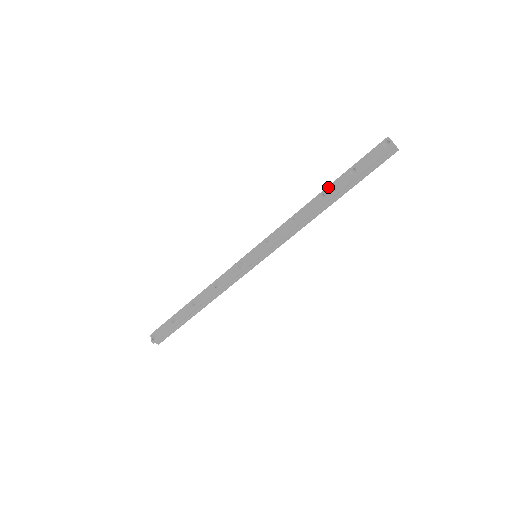
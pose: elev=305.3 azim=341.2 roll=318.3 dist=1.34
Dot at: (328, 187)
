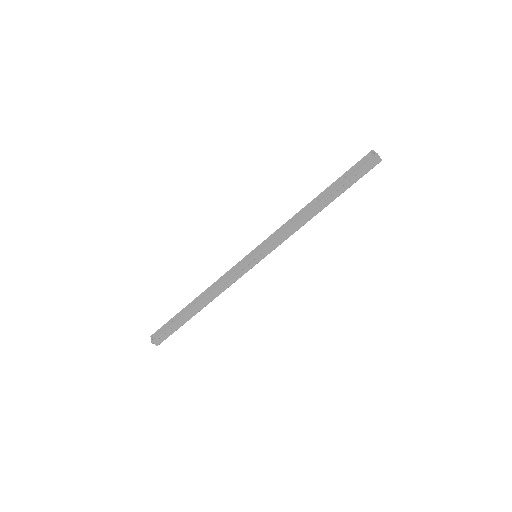
Dot at: (322, 192)
